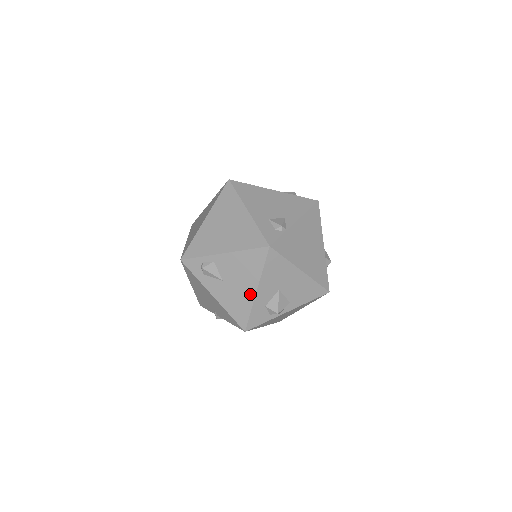
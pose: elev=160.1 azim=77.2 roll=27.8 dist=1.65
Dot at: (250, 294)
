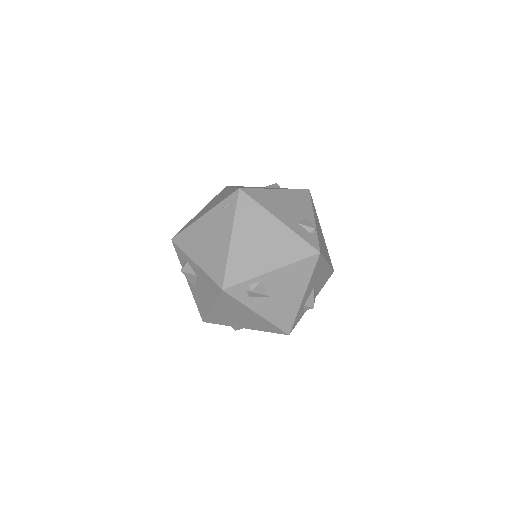
Dot at: (297, 301)
